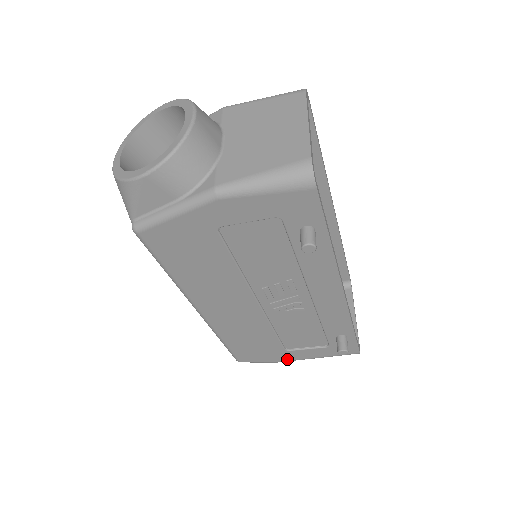
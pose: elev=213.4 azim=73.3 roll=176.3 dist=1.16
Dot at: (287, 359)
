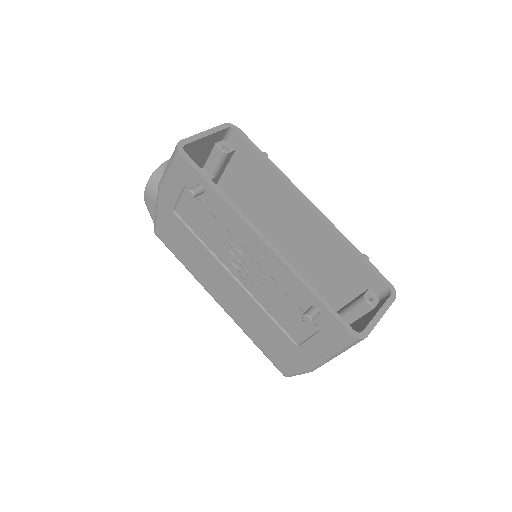
Dot at: (310, 362)
